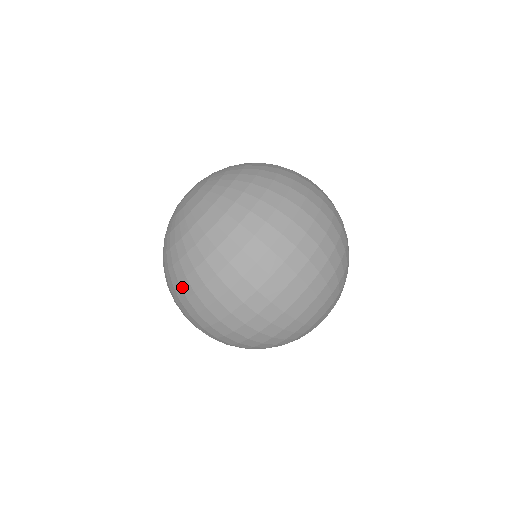
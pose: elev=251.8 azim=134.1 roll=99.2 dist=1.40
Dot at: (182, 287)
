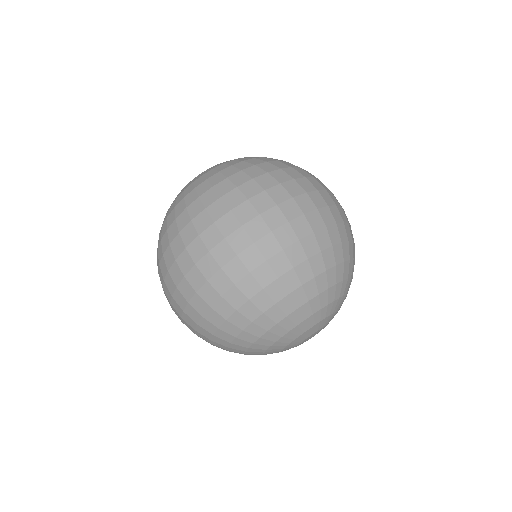
Dot at: (247, 172)
